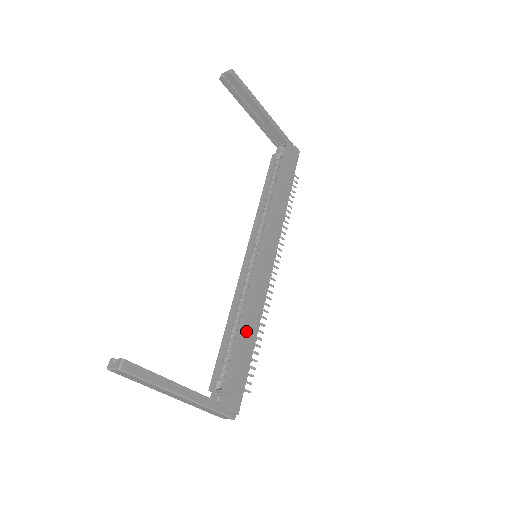
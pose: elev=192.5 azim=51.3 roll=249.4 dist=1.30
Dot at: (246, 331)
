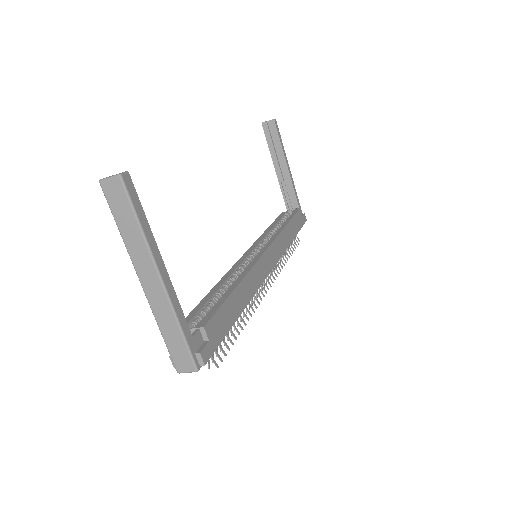
Dot at: (236, 293)
